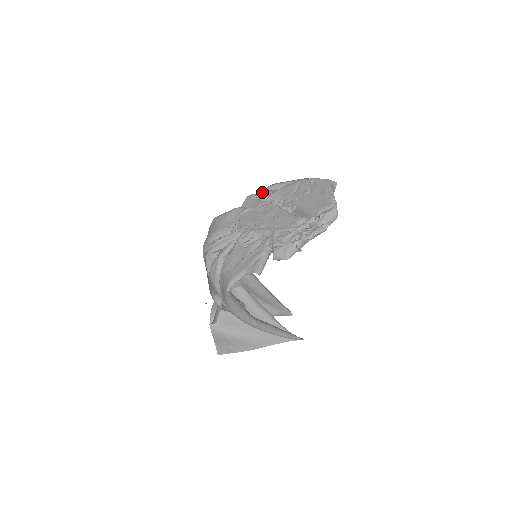
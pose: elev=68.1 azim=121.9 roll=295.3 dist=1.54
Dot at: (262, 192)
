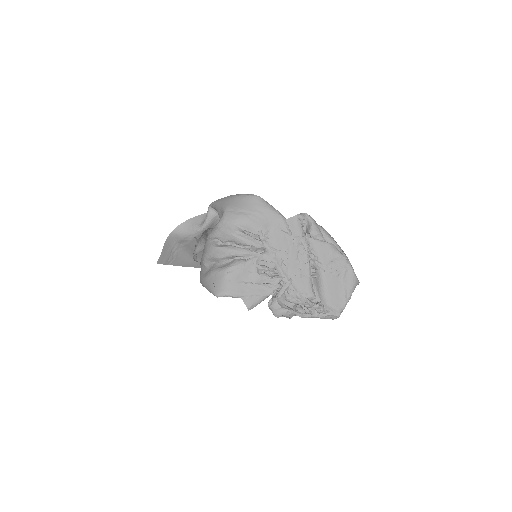
Dot at: (311, 220)
